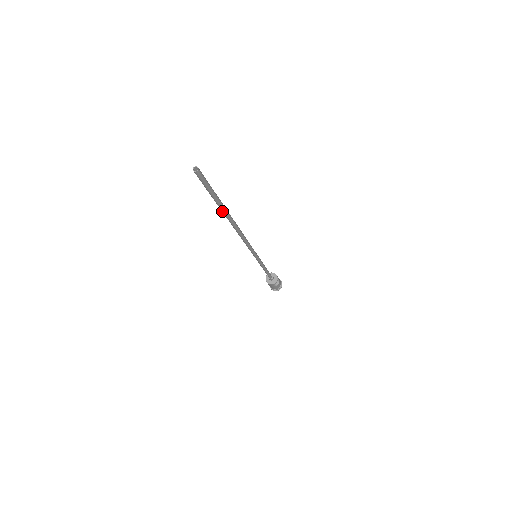
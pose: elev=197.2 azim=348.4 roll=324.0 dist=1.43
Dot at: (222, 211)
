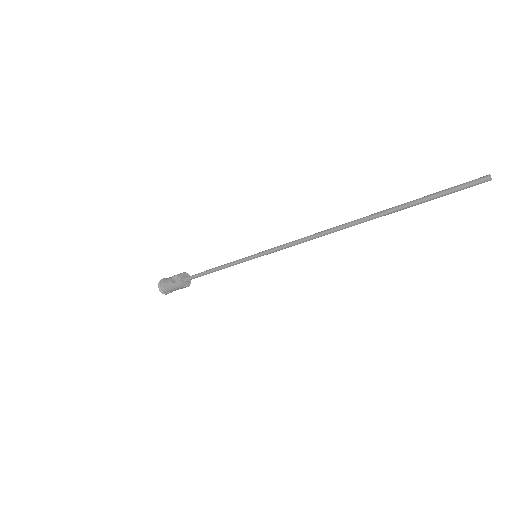
Dot at: (389, 213)
